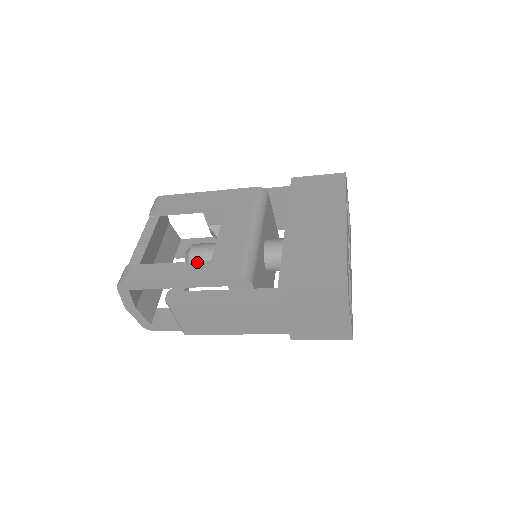
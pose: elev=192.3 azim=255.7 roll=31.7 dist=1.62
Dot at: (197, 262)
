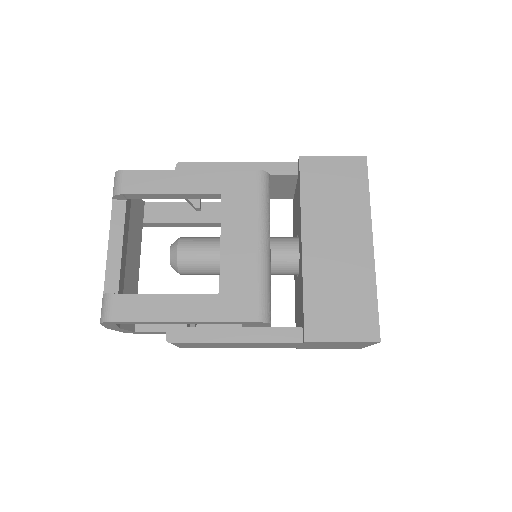
Dot at: (202, 295)
